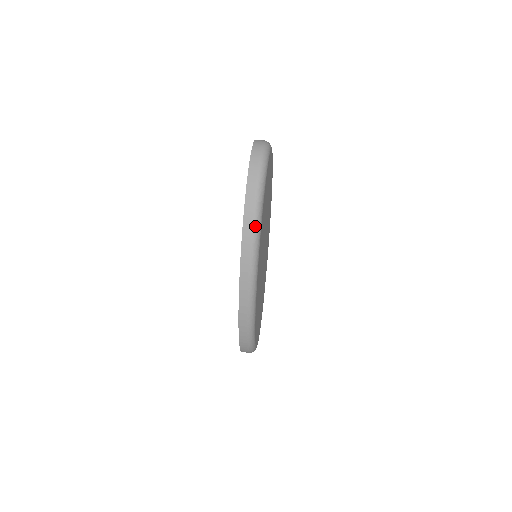
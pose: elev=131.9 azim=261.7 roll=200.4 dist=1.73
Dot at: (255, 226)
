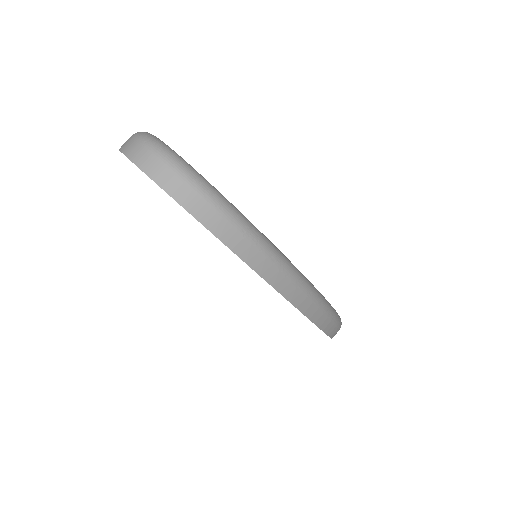
Dot at: (277, 261)
